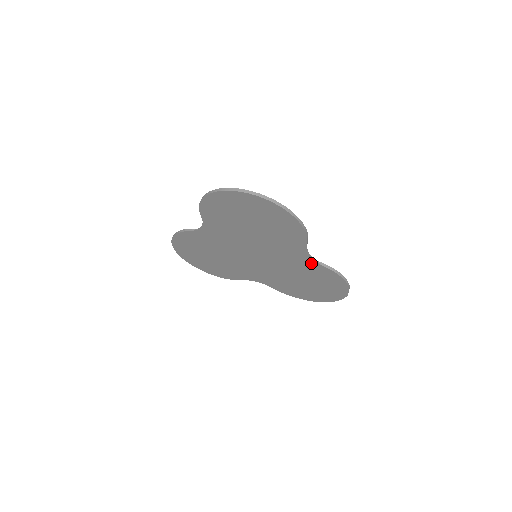
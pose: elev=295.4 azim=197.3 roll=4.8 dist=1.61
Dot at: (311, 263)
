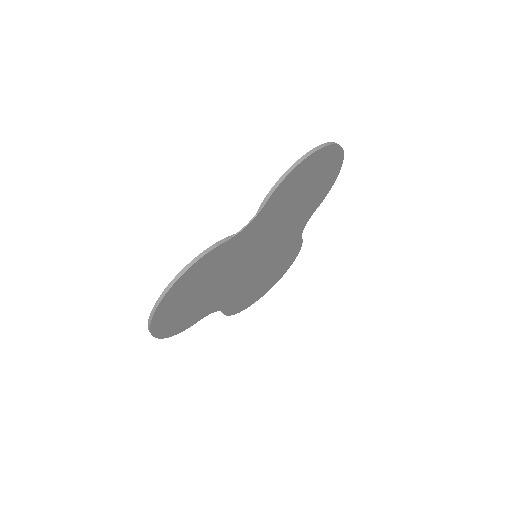
Dot at: (296, 238)
